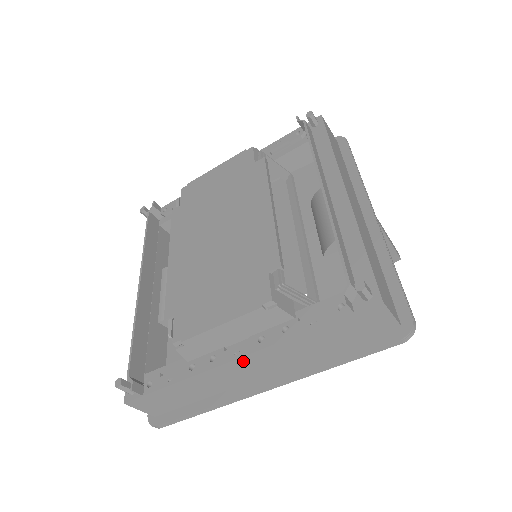
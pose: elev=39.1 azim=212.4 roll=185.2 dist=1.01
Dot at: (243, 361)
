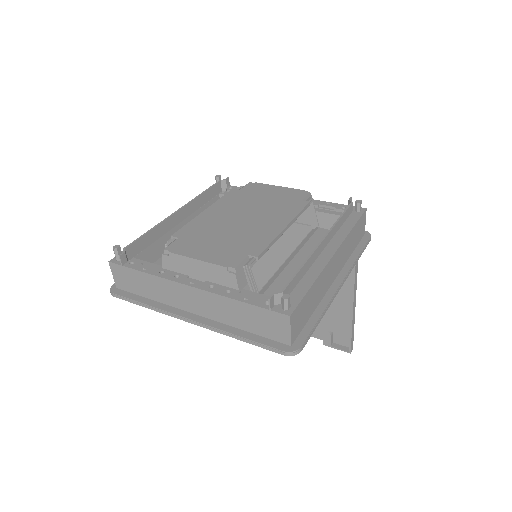
Dot at: (191, 290)
